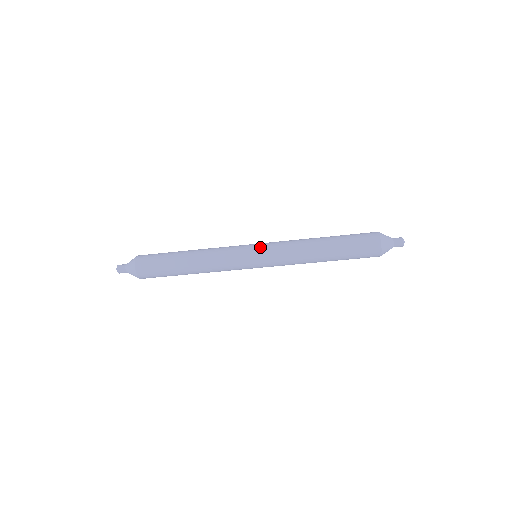
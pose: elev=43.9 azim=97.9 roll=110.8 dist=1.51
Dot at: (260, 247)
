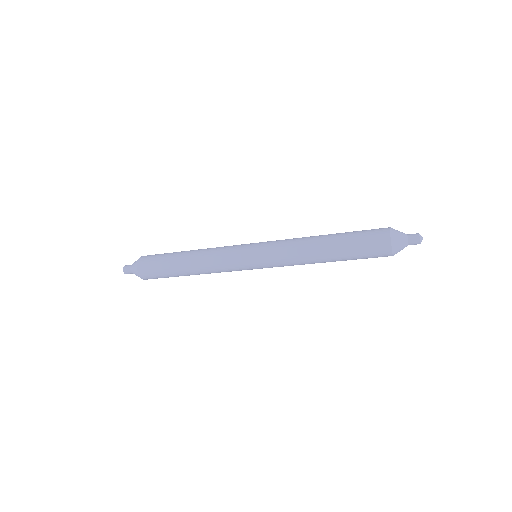
Dot at: (260, 265)
